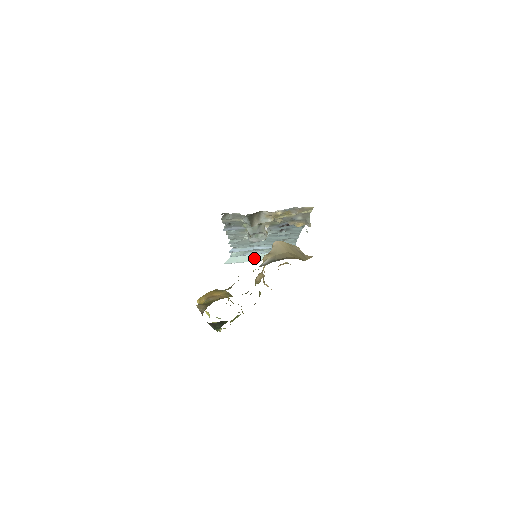
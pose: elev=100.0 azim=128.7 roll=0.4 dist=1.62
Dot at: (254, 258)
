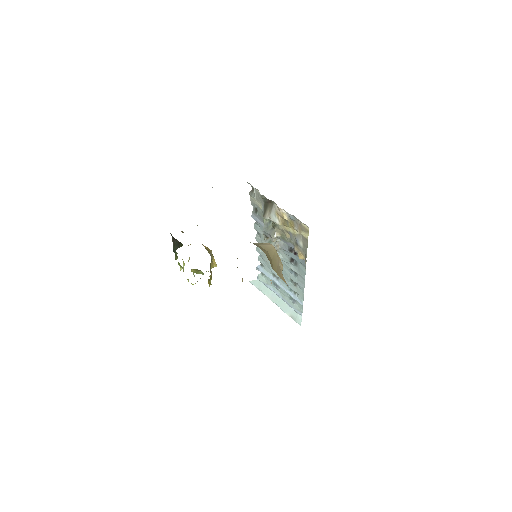
Dot at: (272, 296)
